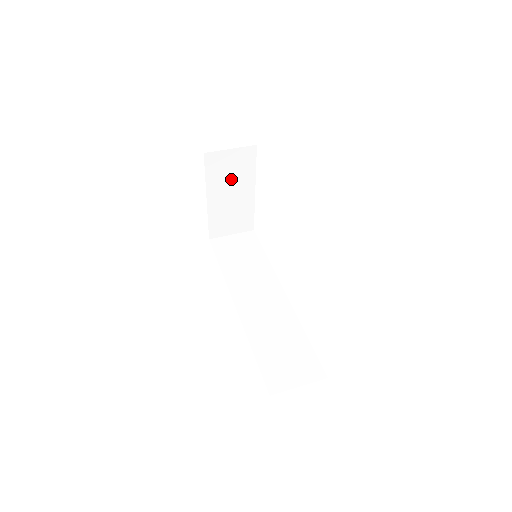
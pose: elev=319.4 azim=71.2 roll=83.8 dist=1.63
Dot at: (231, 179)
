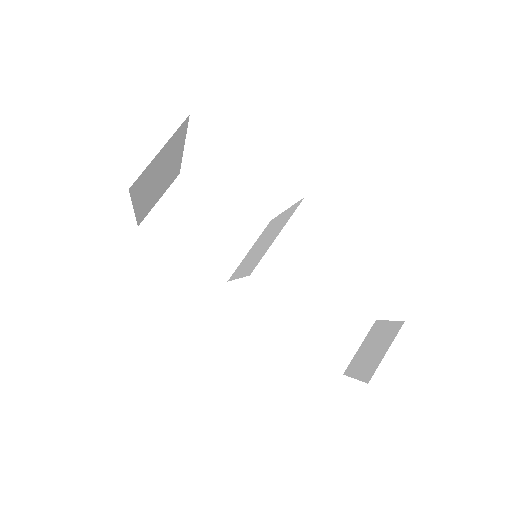
Dot at: (159, 170)
